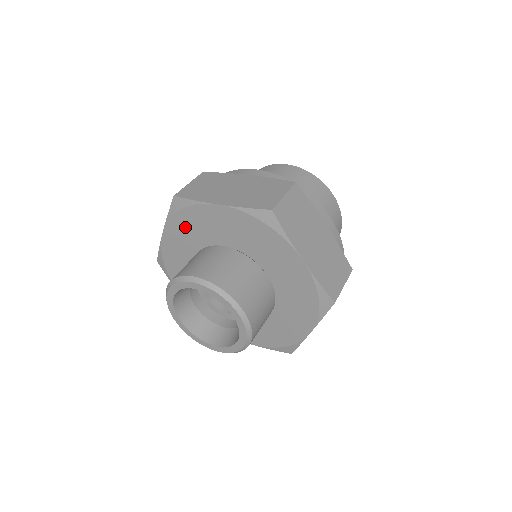
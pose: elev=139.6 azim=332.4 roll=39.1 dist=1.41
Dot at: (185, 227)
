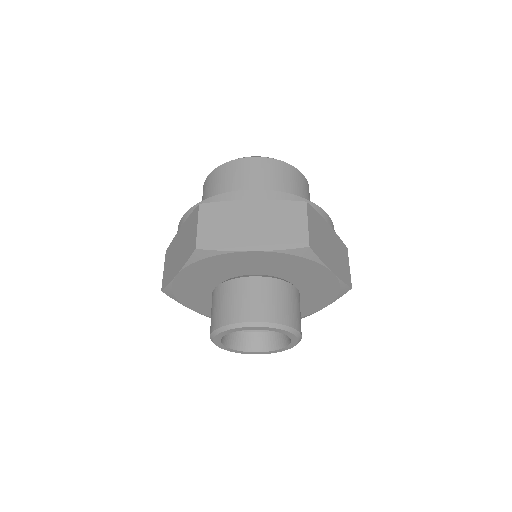
Dot at: (190, 298)
